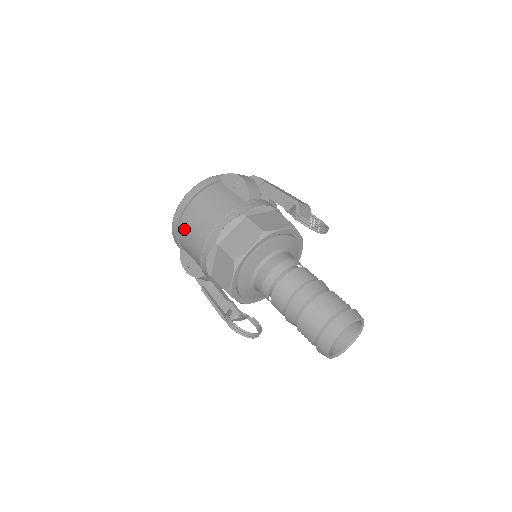
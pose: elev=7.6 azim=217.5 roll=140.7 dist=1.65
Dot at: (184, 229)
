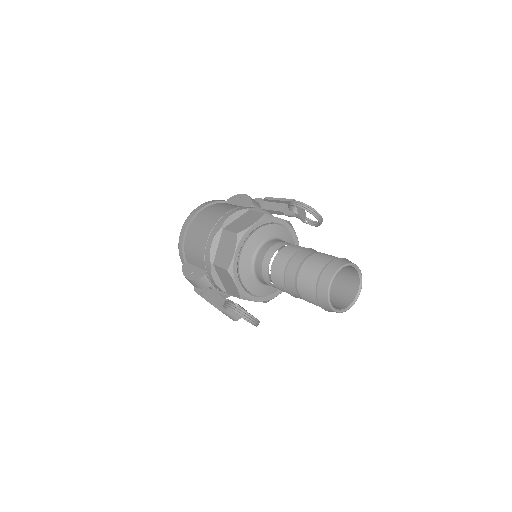
Dot at: (191, 233)
